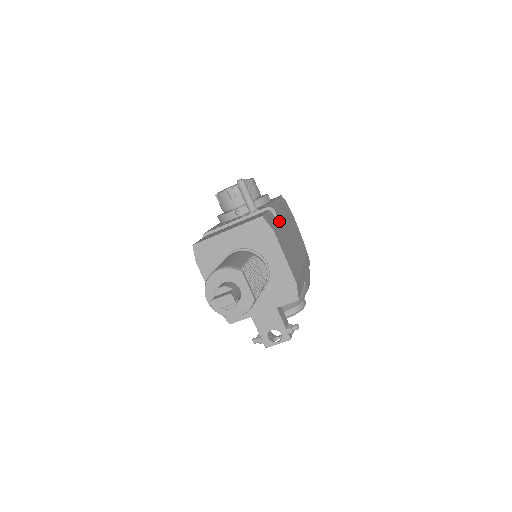
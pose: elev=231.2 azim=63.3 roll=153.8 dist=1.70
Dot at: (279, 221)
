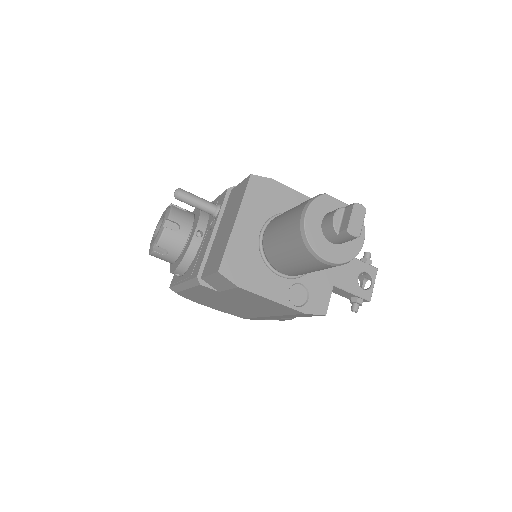
Dot at: occluded
